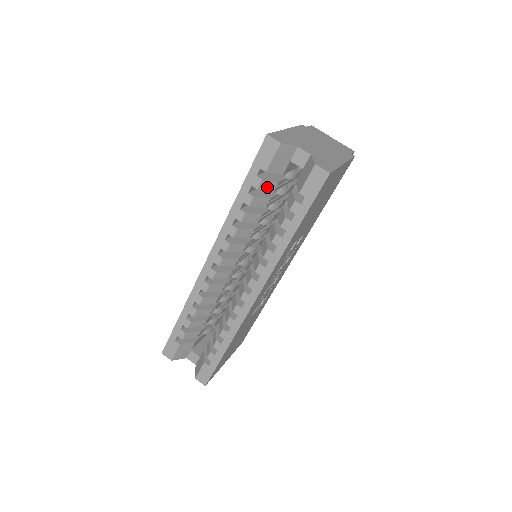
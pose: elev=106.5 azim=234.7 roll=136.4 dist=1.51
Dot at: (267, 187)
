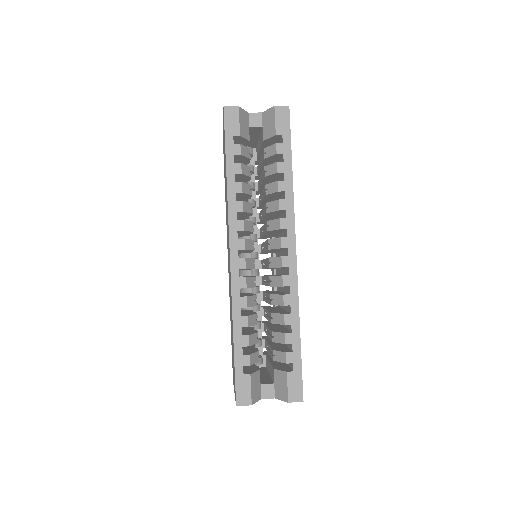
Dot at: (245, 153)
